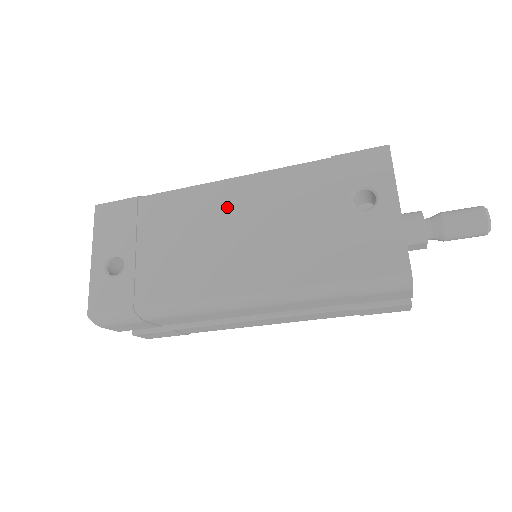
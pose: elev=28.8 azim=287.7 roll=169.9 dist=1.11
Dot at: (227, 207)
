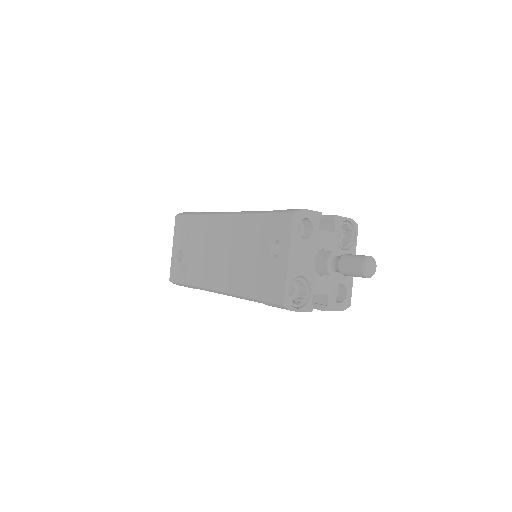
Dot at: (222, 234)
